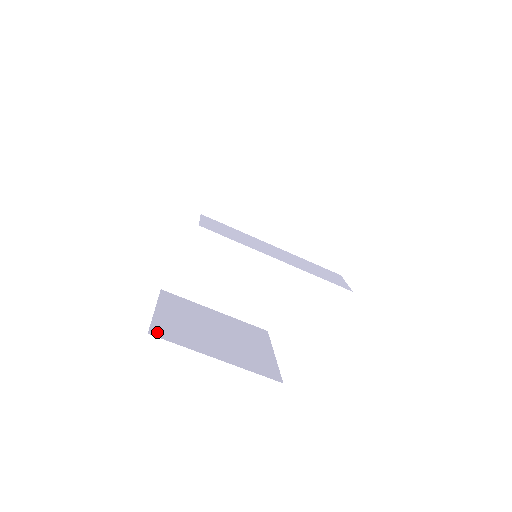
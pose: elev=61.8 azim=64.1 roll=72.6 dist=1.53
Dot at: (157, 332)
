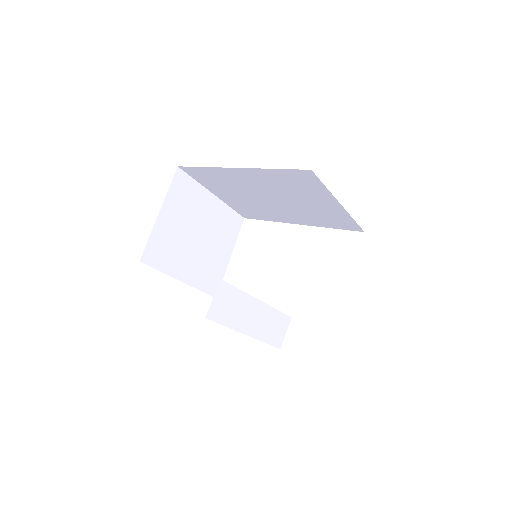
Dot at: (148, 256)
